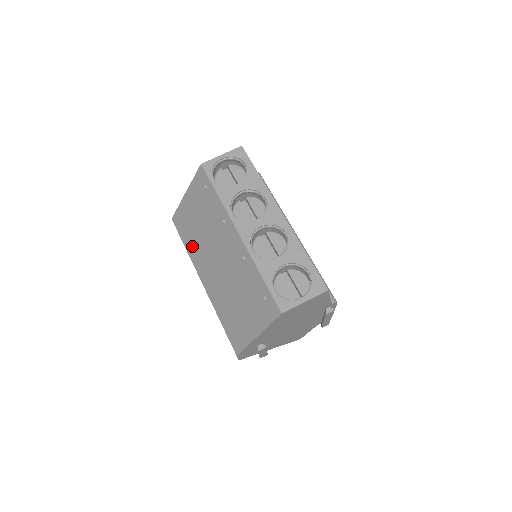
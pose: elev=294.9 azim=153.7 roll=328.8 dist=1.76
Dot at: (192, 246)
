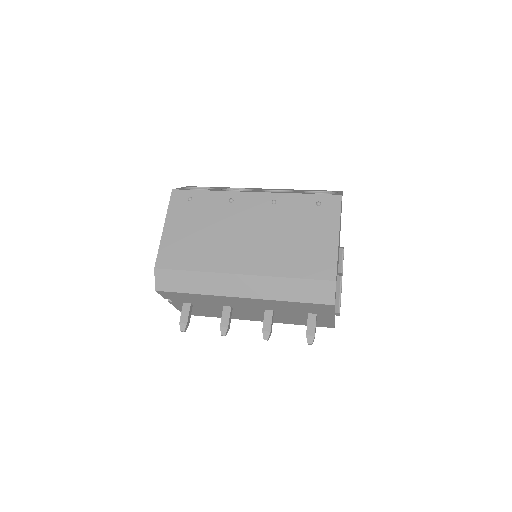
Dot at: (204, 258)
